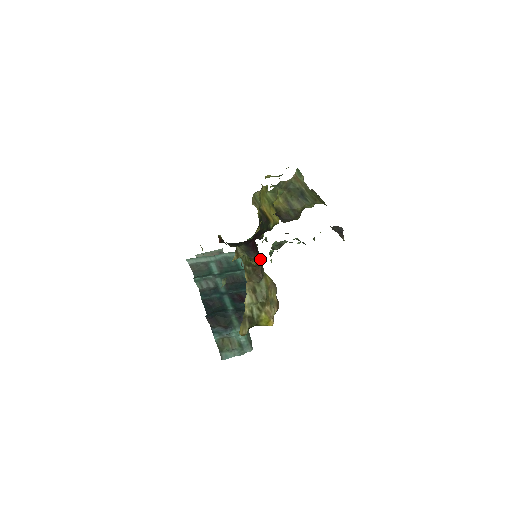
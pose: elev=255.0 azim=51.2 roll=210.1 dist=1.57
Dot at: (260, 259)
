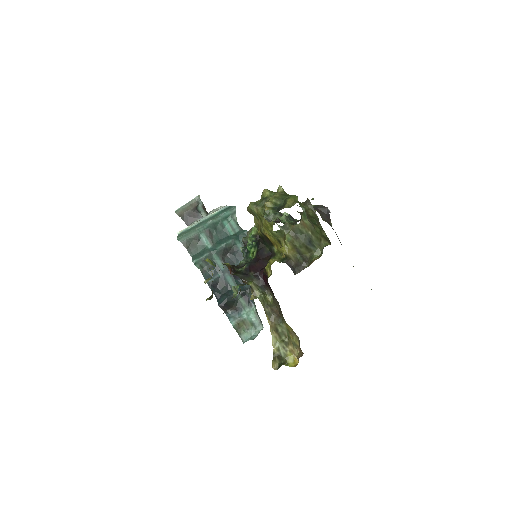
Dot at: (277, 303)
